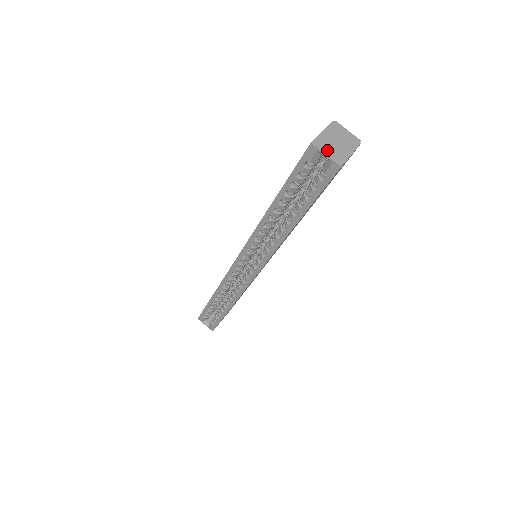
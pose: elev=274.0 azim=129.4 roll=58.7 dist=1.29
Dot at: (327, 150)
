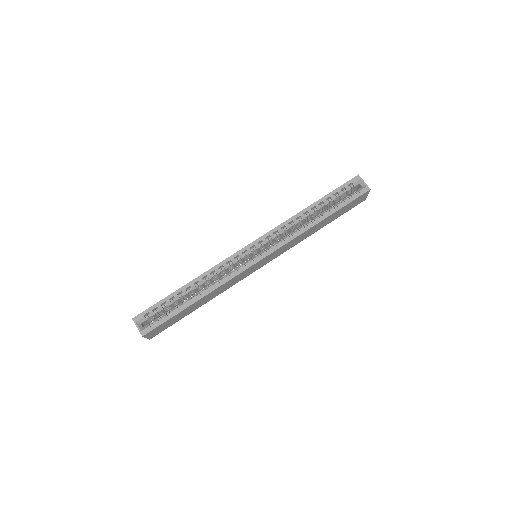
Dot at: (363, 182)
